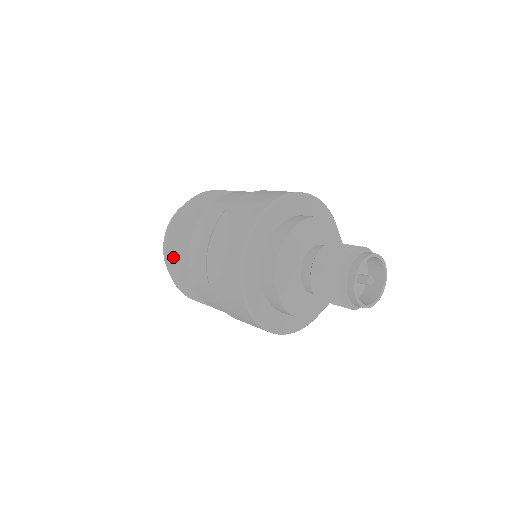
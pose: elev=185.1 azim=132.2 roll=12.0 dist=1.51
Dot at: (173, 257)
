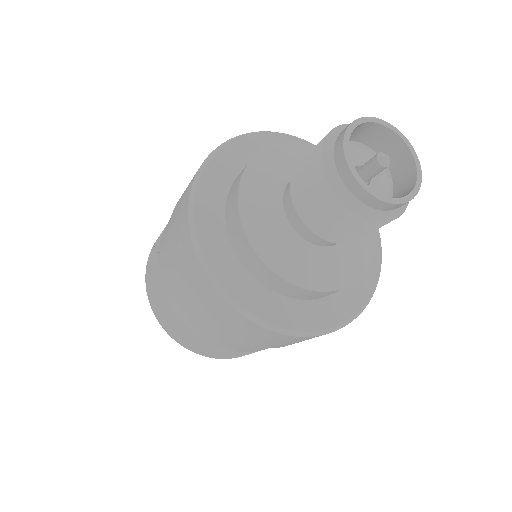
Dot at: occluded
